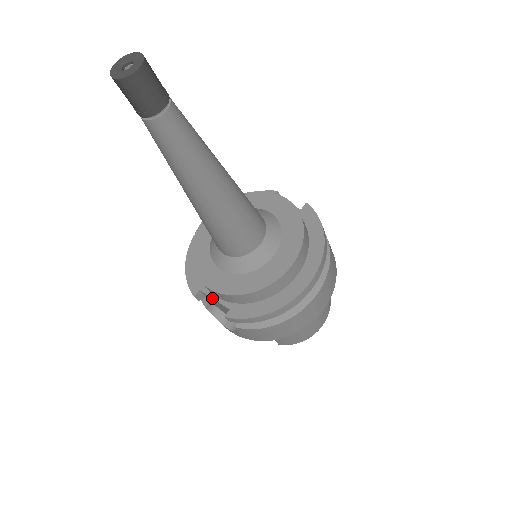
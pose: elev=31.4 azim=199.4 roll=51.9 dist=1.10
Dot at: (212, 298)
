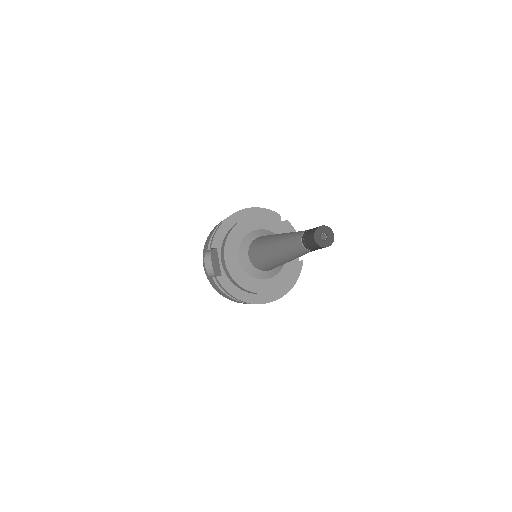
Dot at: (219, 260)
